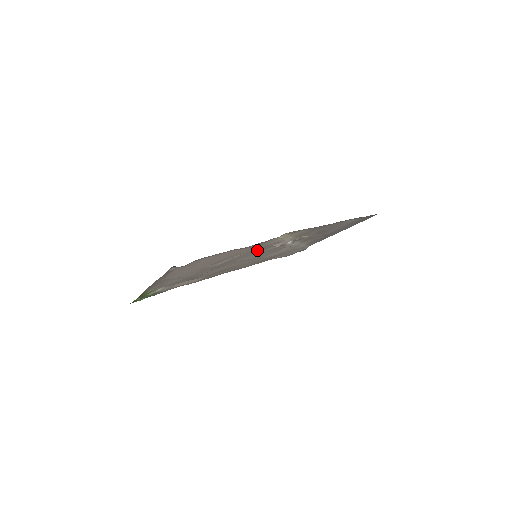
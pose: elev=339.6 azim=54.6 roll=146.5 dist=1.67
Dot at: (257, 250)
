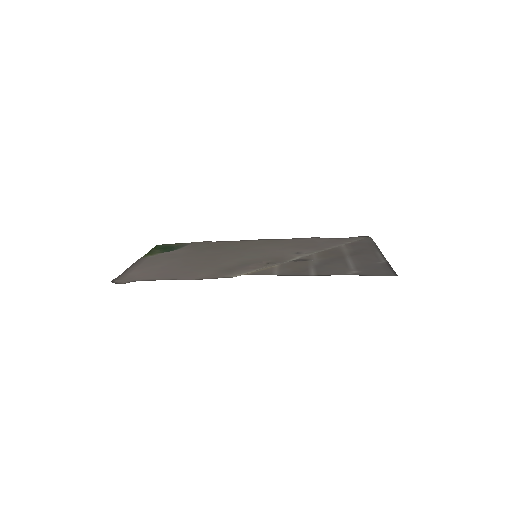
Dot at: (234, 266)
